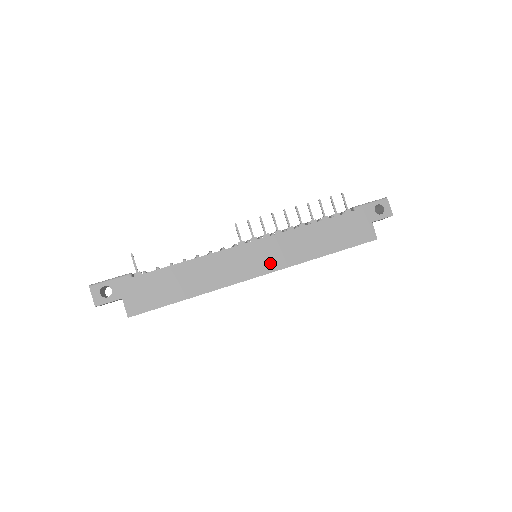
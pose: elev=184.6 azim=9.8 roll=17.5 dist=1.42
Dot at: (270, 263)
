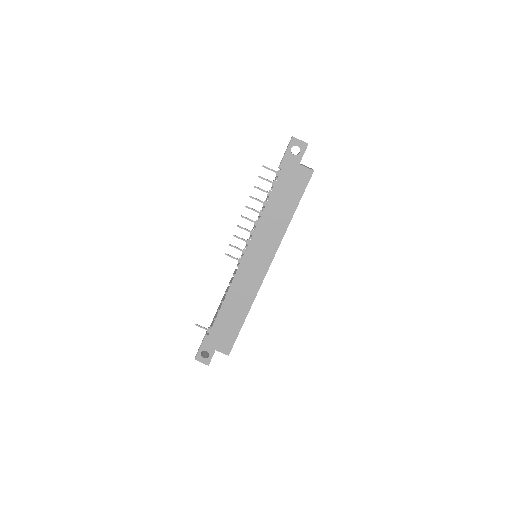
Dot at: (266, 256)
